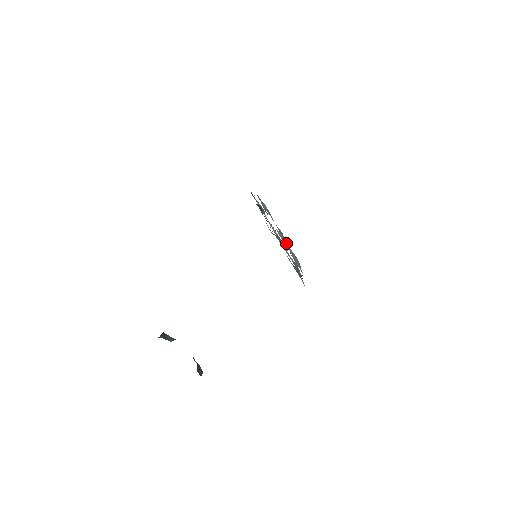
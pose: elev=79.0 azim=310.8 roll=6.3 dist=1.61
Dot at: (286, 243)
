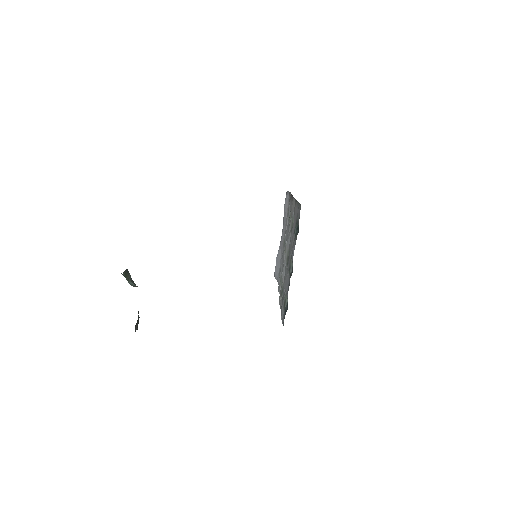
Dot at: (279, 248)
